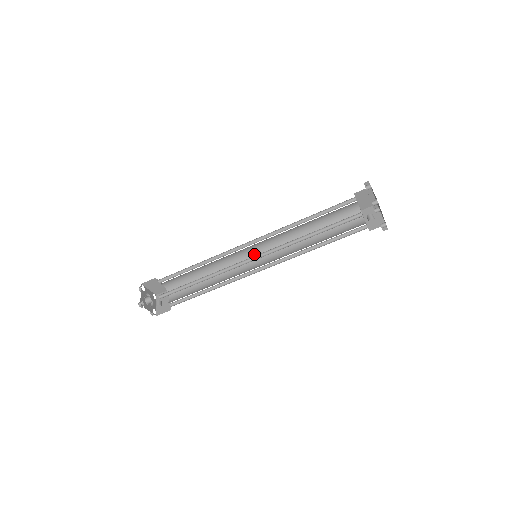
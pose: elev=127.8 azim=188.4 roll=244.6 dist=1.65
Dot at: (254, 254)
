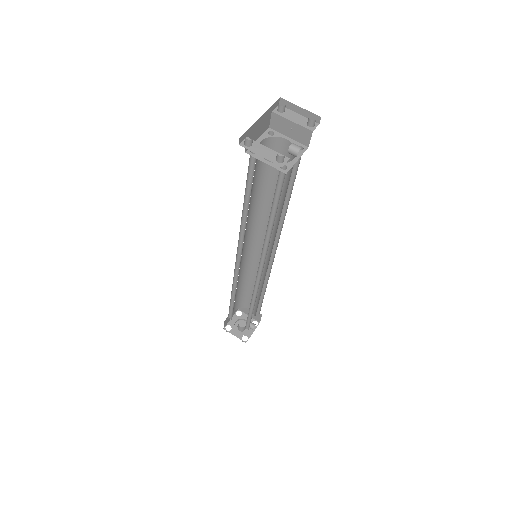
Dot at: (250, 248)
